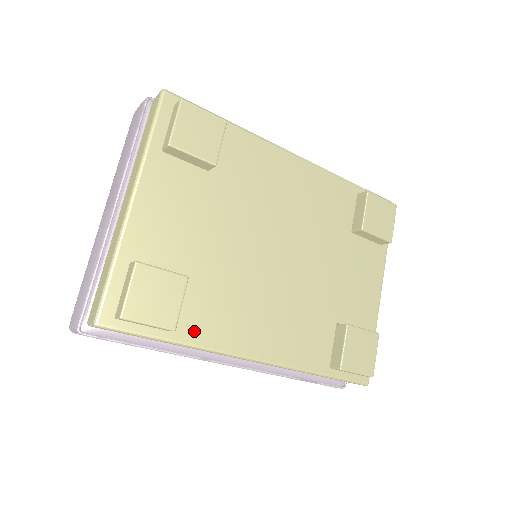
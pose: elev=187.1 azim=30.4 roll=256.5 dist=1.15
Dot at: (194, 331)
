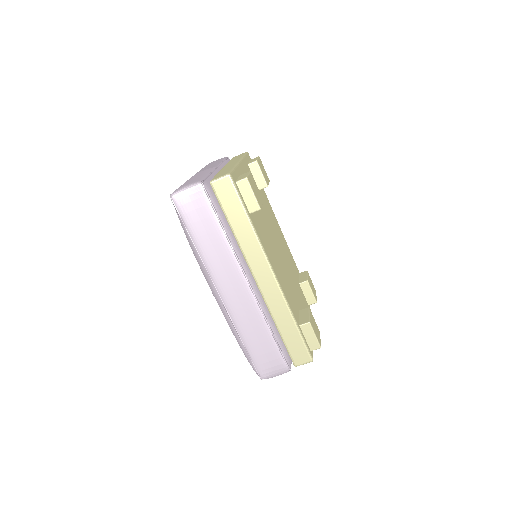
Dot at: (257, 228)
